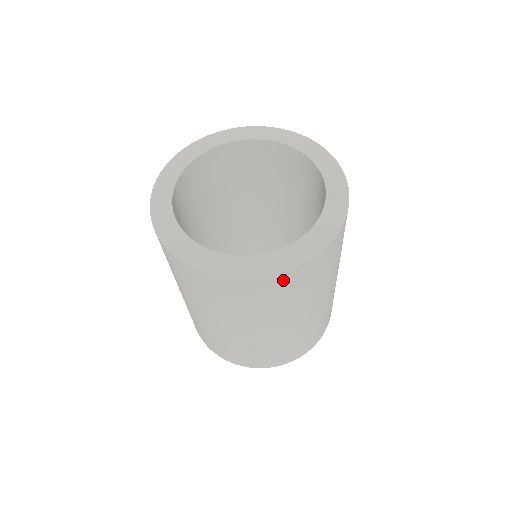
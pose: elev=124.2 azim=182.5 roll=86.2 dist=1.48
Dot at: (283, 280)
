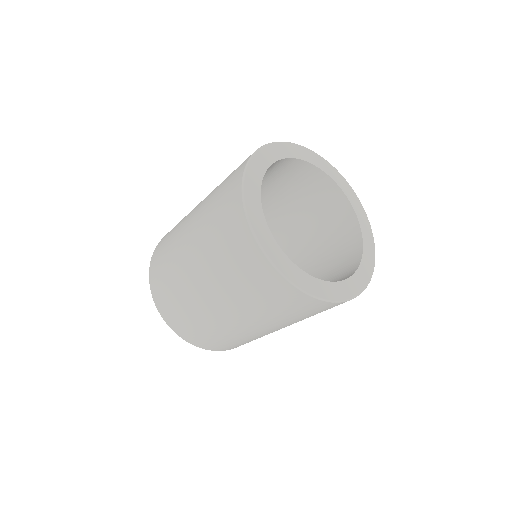
Dot at: (271, 279)
